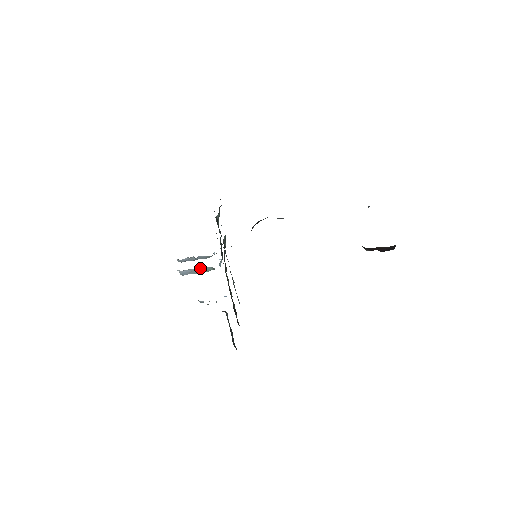
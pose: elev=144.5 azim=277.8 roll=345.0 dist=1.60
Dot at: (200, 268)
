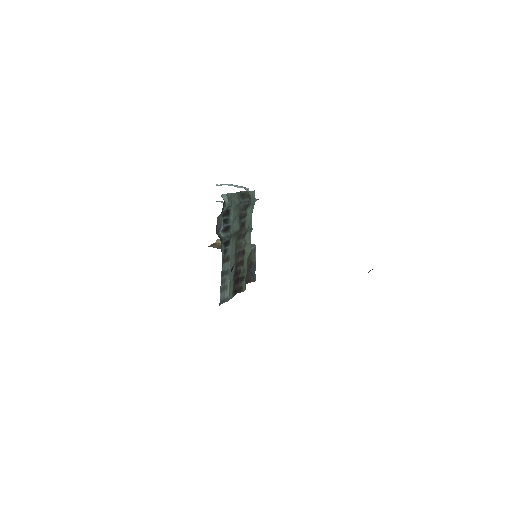
Dot at: occluded
